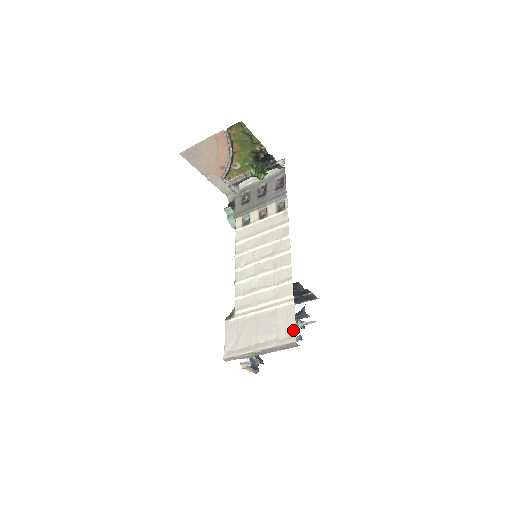
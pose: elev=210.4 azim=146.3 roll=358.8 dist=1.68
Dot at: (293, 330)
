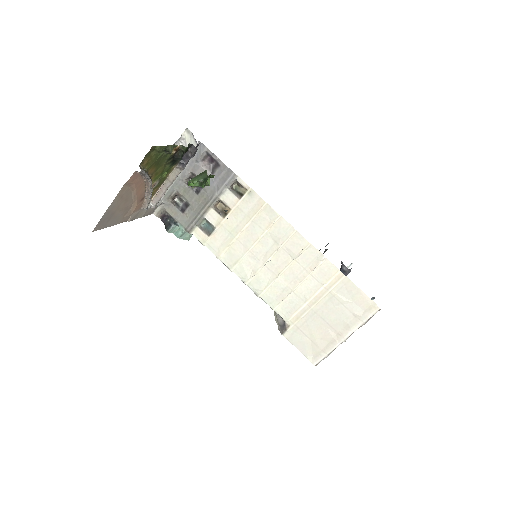
Dot at: (367, 300)
